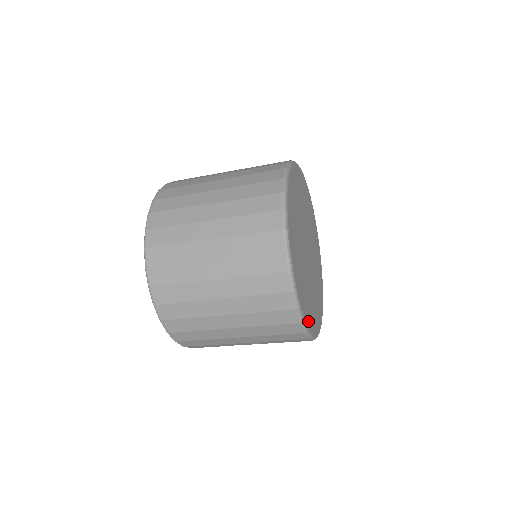
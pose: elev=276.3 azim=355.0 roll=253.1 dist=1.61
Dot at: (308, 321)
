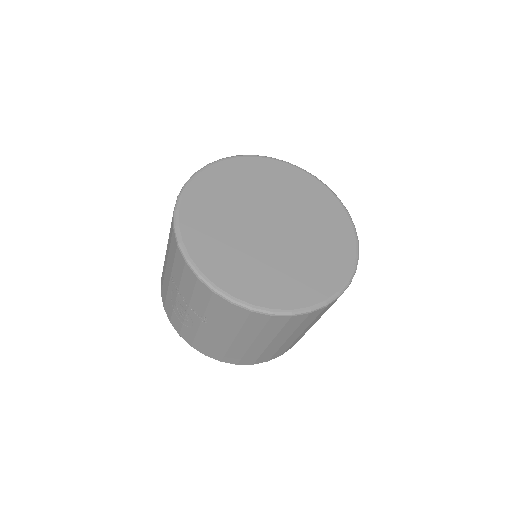
Dot at: (187, 226)
